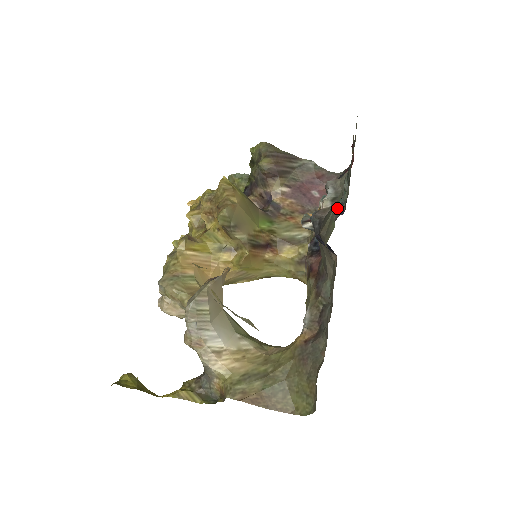
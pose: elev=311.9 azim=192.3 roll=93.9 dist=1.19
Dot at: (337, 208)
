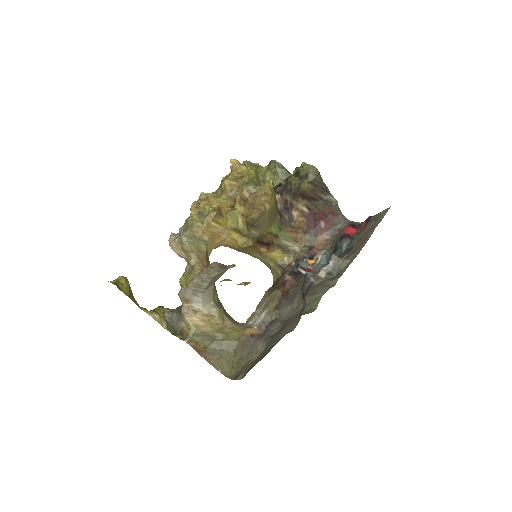
Dot at: (328, 247)
